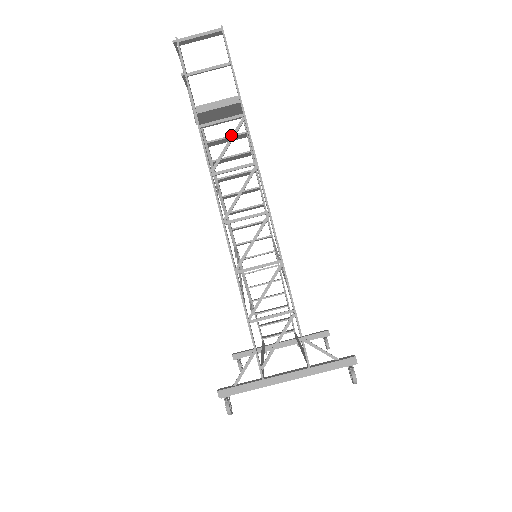
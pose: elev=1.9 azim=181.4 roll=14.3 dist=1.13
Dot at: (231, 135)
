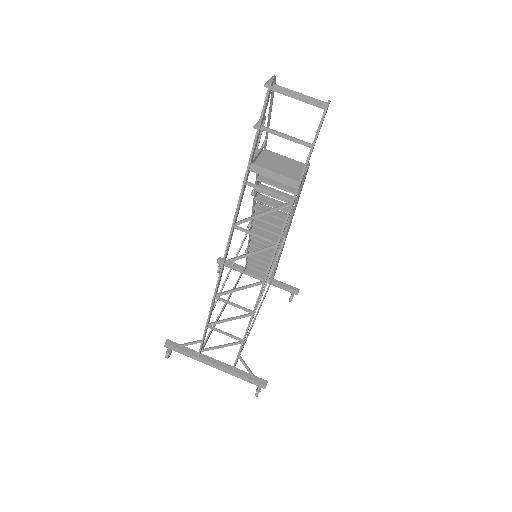
Dot at: occluded
